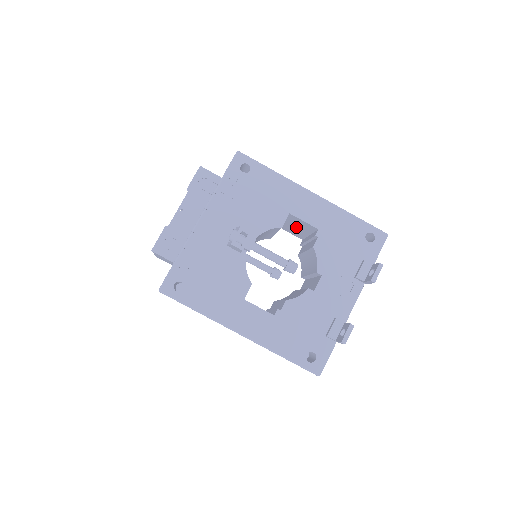
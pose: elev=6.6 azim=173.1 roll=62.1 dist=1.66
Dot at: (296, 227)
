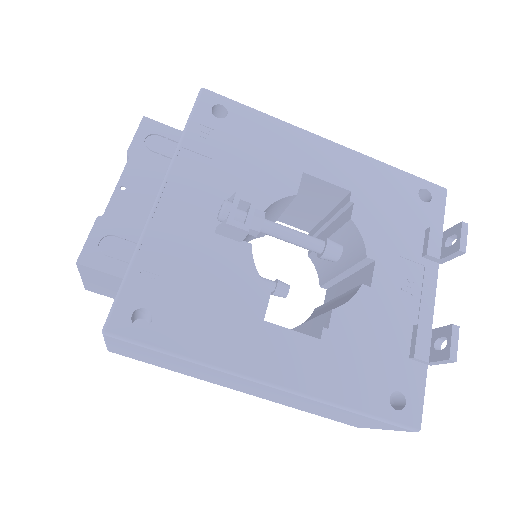
Dot at: (306, 205)
